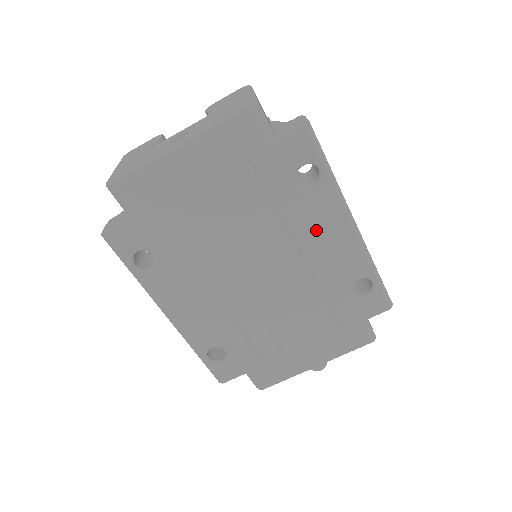
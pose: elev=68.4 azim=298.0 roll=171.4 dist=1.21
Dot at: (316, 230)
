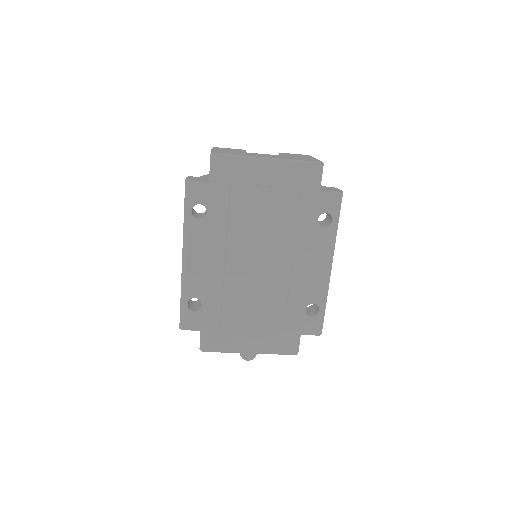
Dot at: (309, 256)
